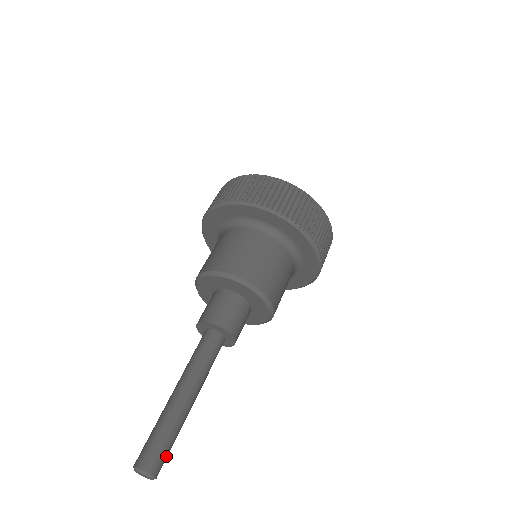
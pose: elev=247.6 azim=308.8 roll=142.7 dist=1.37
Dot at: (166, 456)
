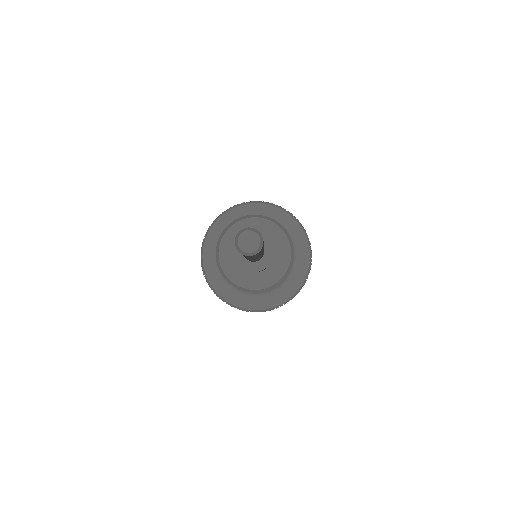
Dot at: occluded
